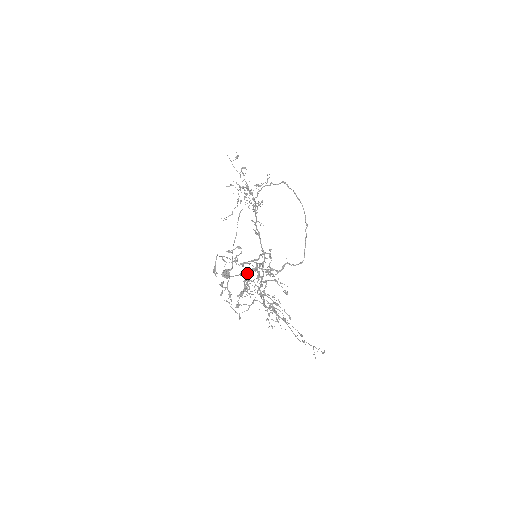
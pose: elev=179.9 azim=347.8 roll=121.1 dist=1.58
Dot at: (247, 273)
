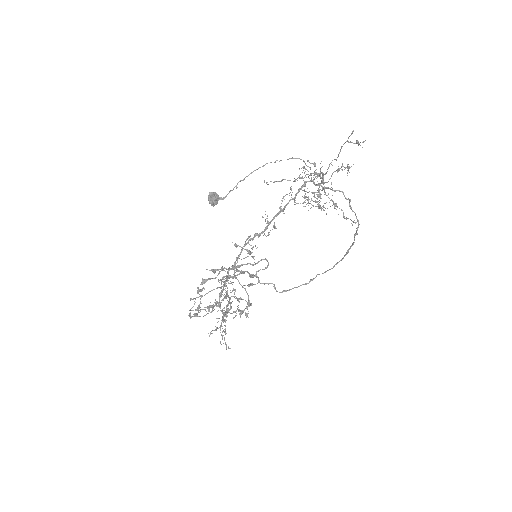
Dot at: (232, 276)
